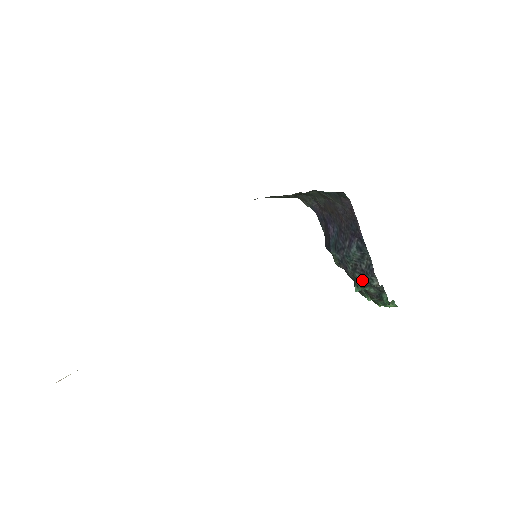
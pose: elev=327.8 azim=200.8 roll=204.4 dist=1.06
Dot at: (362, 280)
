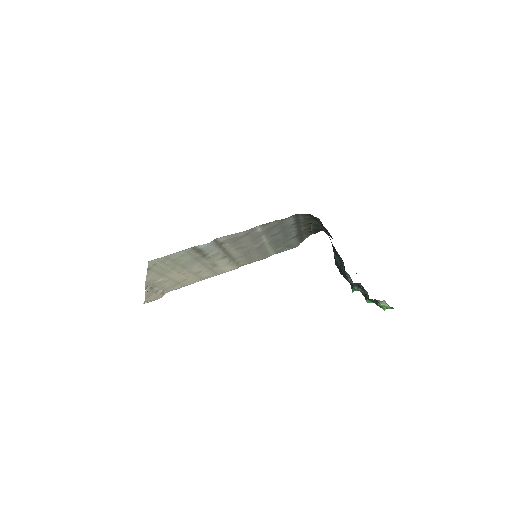
Dot at: occluded
